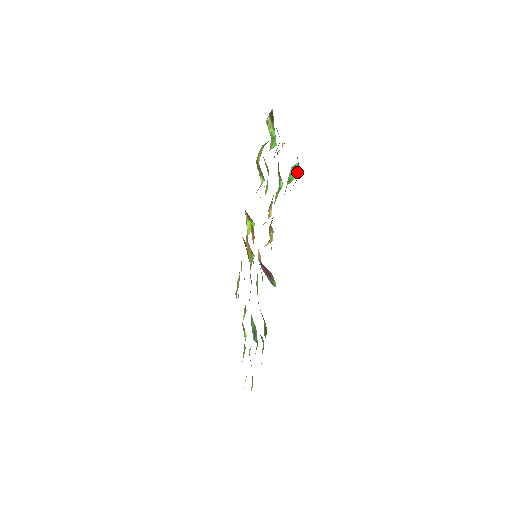
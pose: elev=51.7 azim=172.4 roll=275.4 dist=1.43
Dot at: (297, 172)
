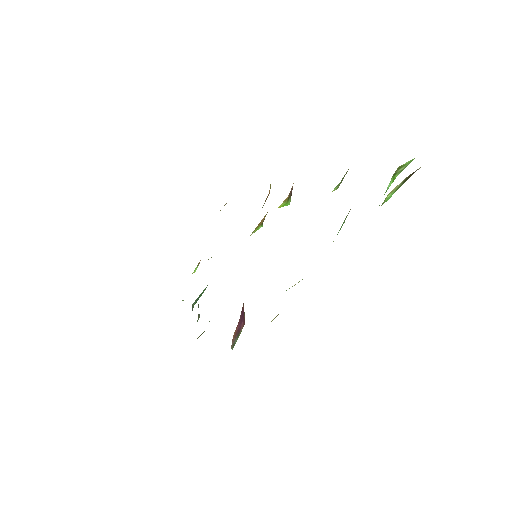
Dot at: occluded
